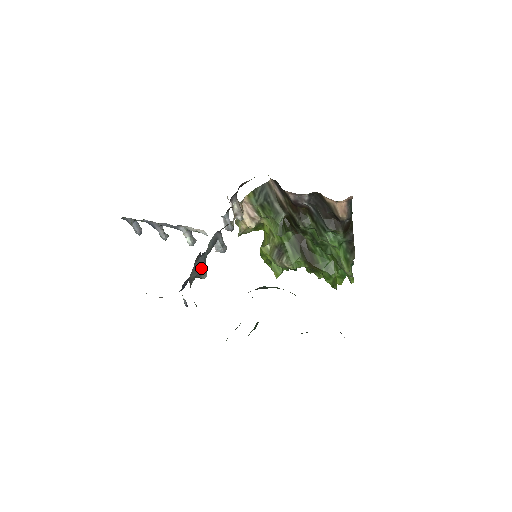
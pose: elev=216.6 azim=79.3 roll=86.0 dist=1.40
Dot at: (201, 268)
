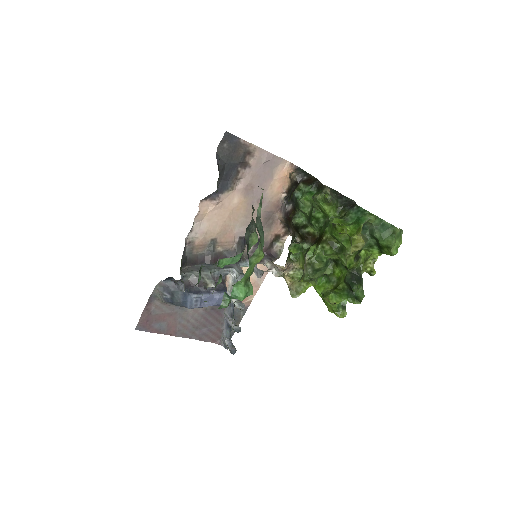
Dot at: (202, 271)
